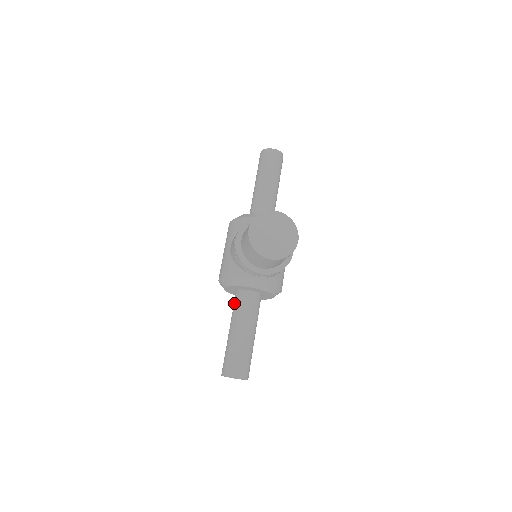
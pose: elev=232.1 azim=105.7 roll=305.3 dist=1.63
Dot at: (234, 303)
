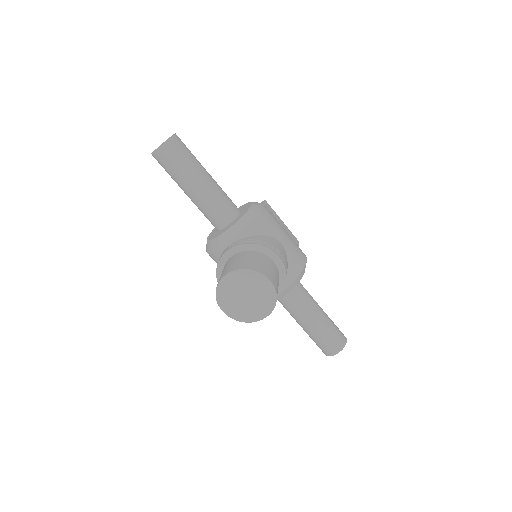
Dot at: occluded
